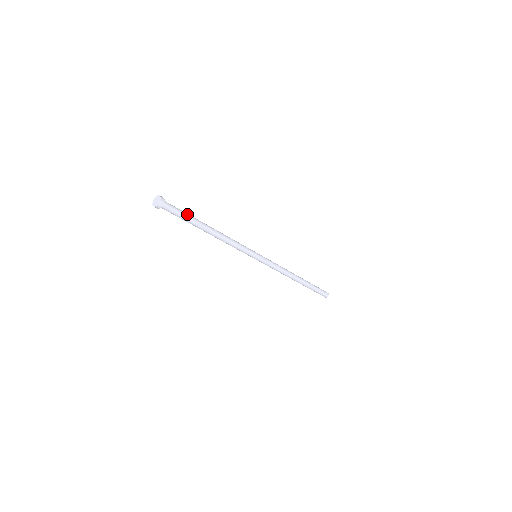
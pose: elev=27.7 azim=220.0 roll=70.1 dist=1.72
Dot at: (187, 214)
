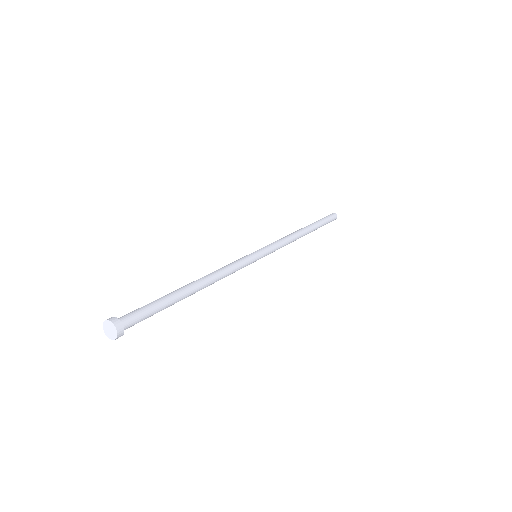
Dot at: (160, 305)
